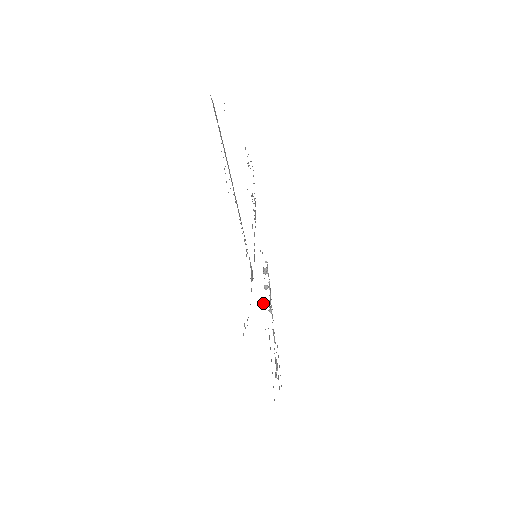
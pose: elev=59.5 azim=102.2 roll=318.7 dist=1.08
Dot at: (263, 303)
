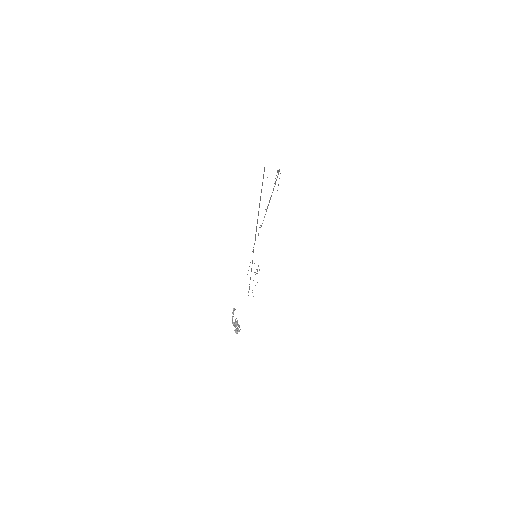
Dot at: (232, 323)
